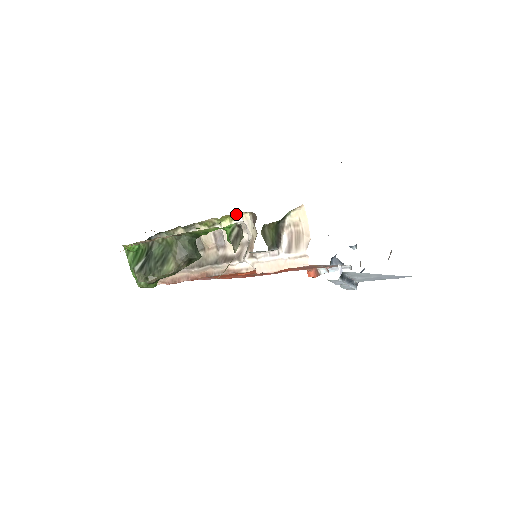
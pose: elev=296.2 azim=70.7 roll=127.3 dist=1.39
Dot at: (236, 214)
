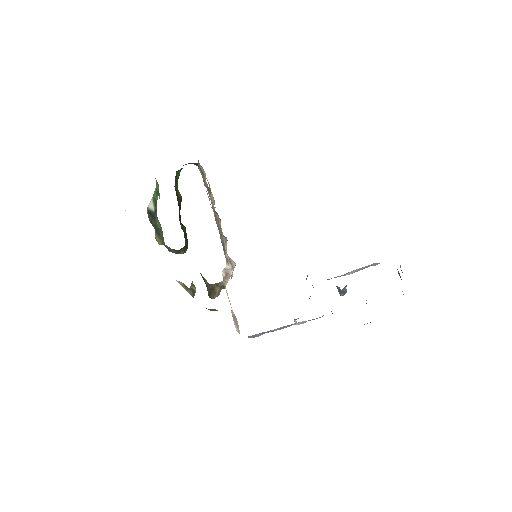
Dot at: (227, 262)
